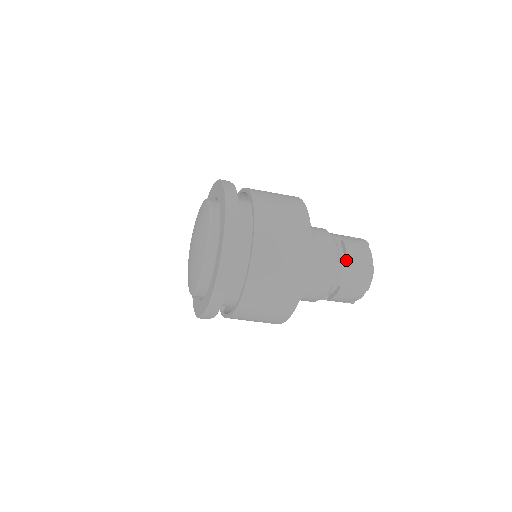
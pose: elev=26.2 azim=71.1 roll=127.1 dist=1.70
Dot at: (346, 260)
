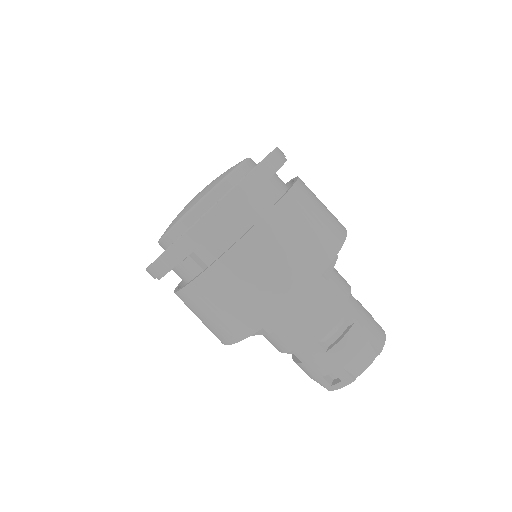
Dot at: (359, 302)
